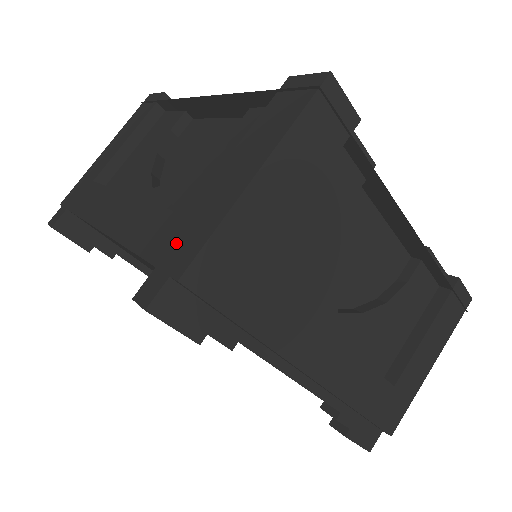
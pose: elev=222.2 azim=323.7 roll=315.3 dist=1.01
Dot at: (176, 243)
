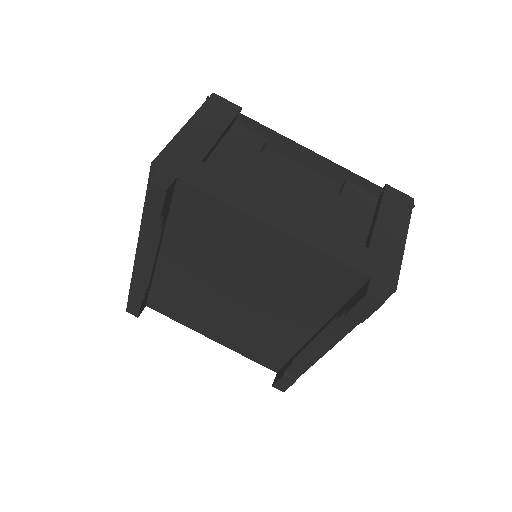
Dot at: (377, 266)
